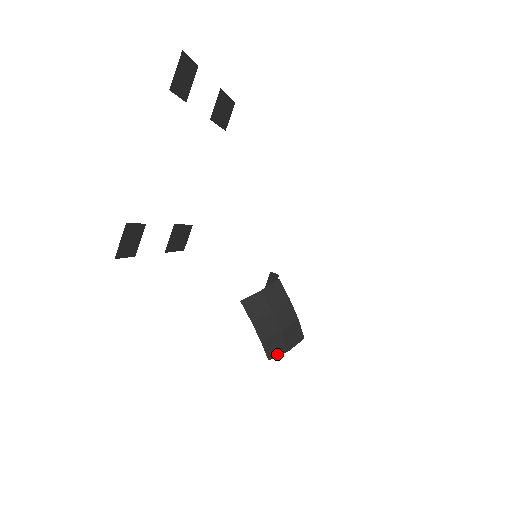
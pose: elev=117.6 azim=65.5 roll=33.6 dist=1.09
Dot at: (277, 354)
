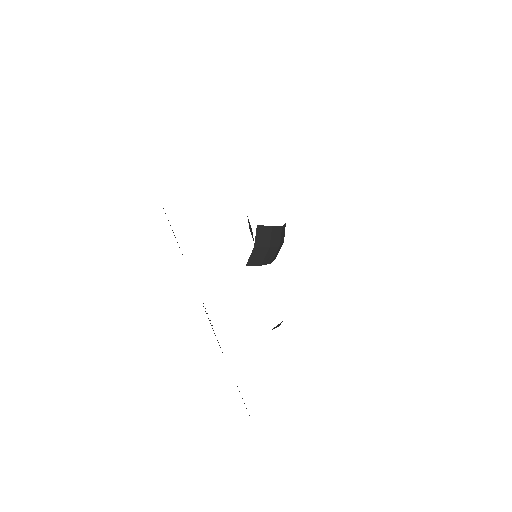
Dot at: occluded
